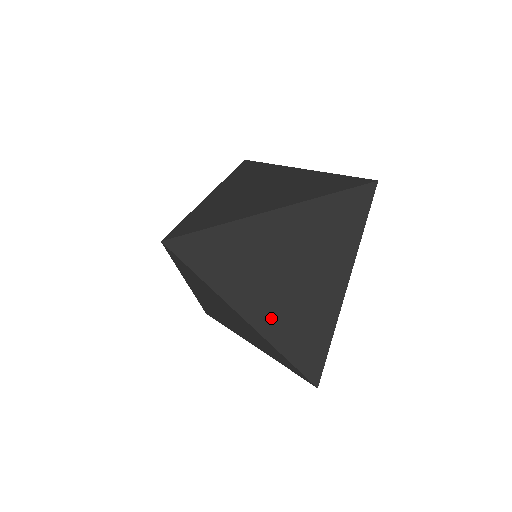
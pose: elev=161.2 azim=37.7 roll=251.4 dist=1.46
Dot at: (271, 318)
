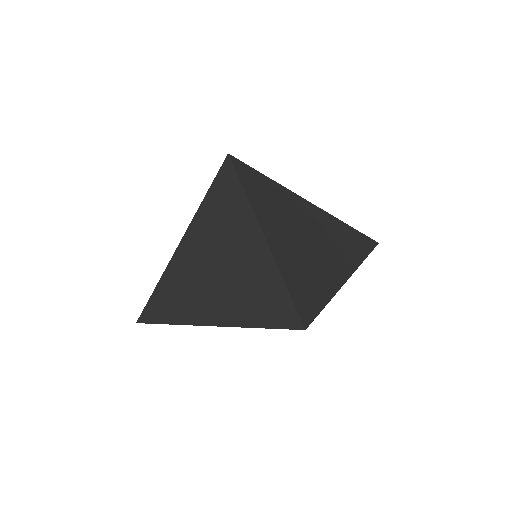
Dot at: (285, 250)
